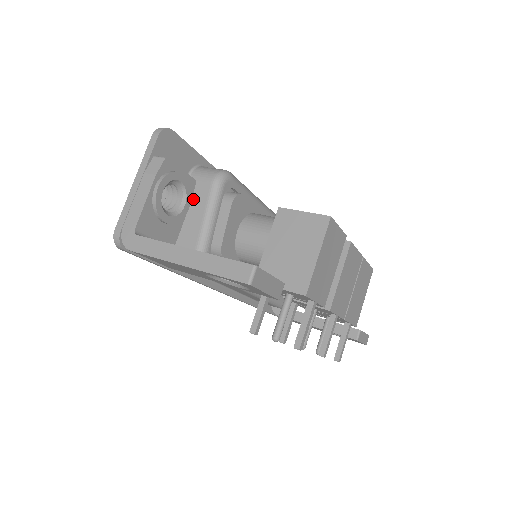
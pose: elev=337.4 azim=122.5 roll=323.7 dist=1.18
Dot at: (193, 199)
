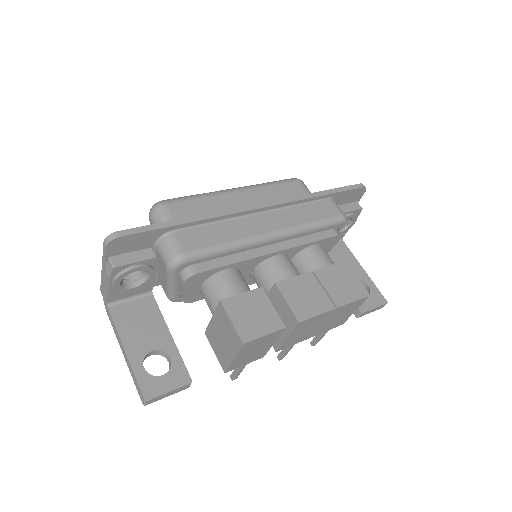
Dot at: (160, 264)
